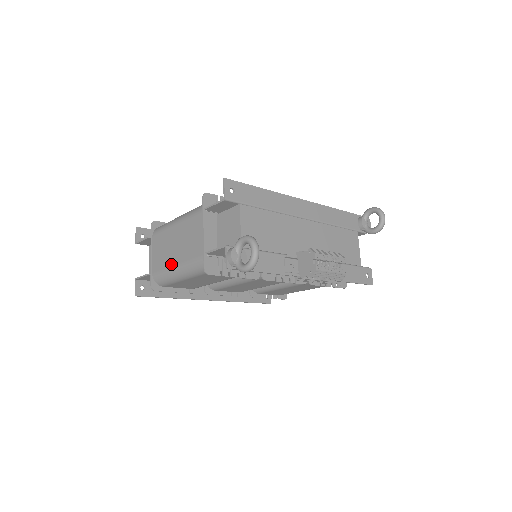
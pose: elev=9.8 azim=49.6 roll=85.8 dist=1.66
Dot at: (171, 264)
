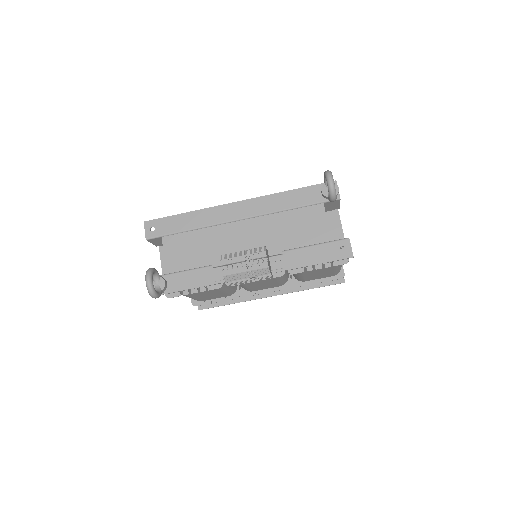
Dot at: occluded
